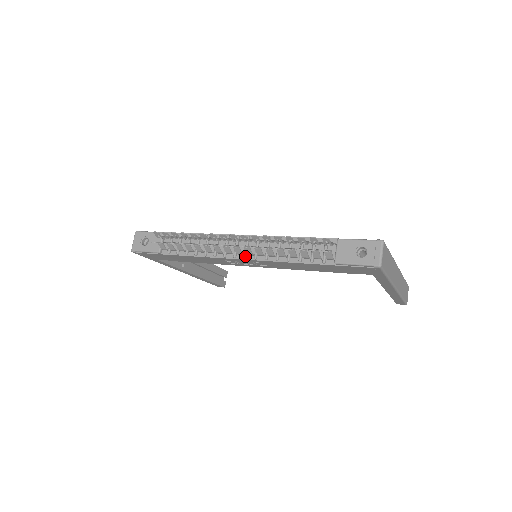
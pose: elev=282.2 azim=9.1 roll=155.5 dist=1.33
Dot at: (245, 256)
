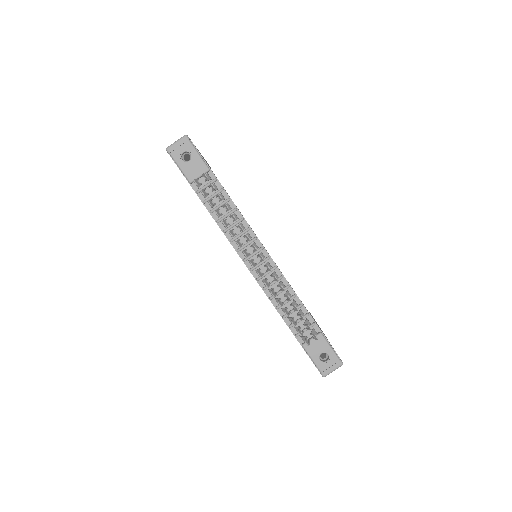
Dot at: (252, 270)
